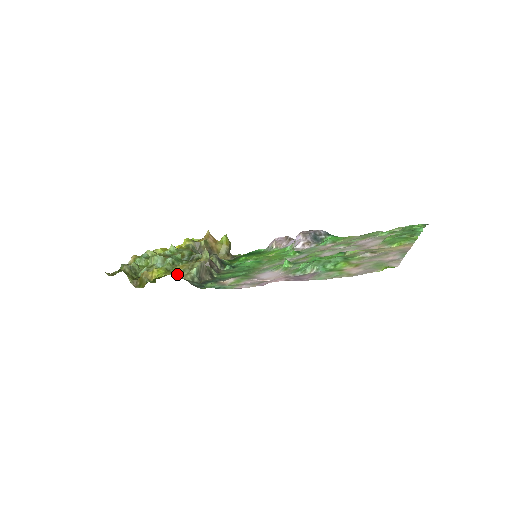
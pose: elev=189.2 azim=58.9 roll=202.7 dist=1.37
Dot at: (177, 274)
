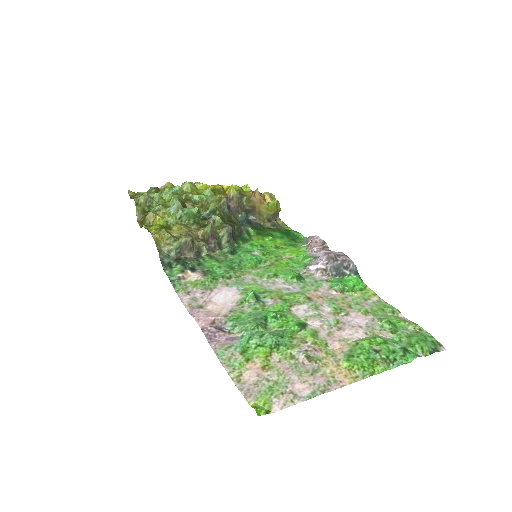
Dot at: (162, 238)
